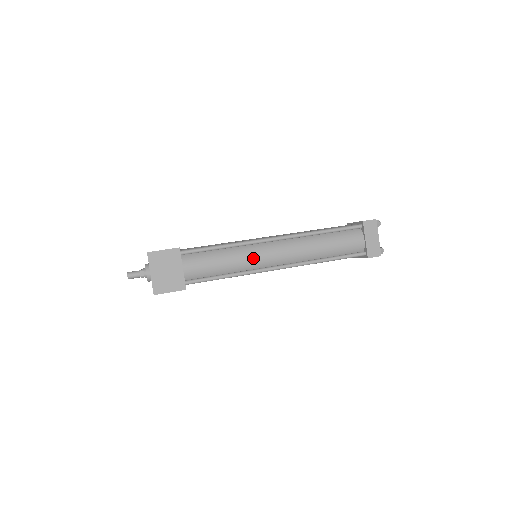
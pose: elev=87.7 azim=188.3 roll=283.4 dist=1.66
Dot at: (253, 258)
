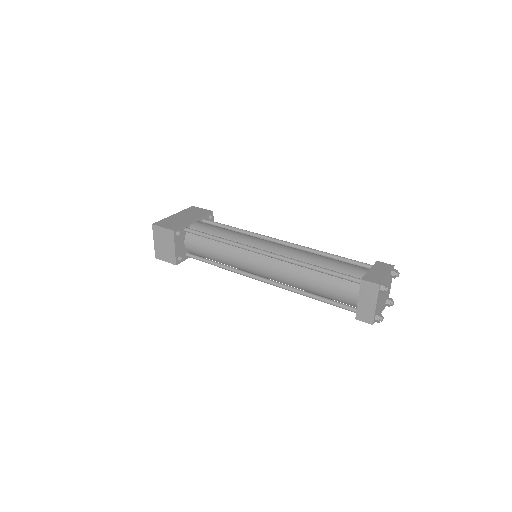
Dot at: (240, 262)
